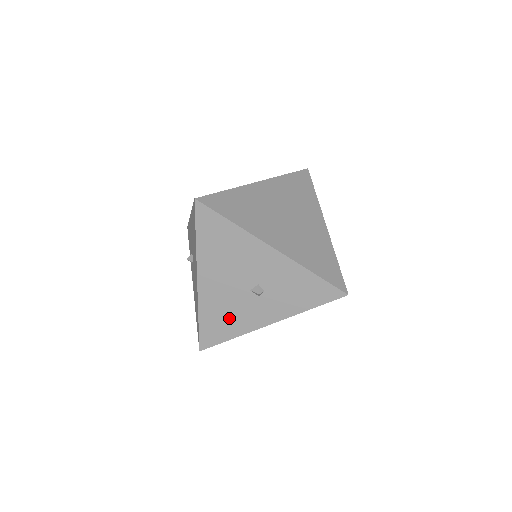
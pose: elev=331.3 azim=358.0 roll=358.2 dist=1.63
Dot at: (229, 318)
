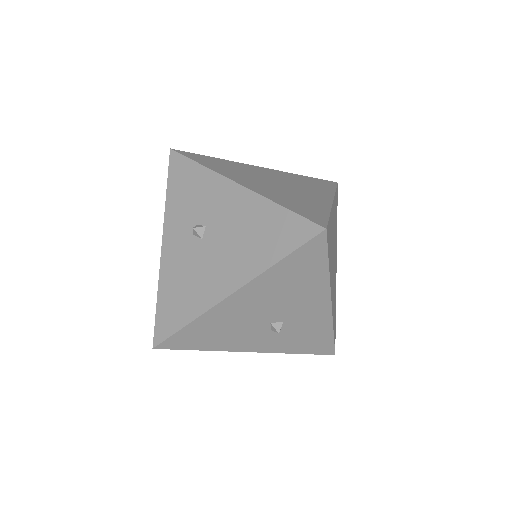
Dot at: (222, 335)
